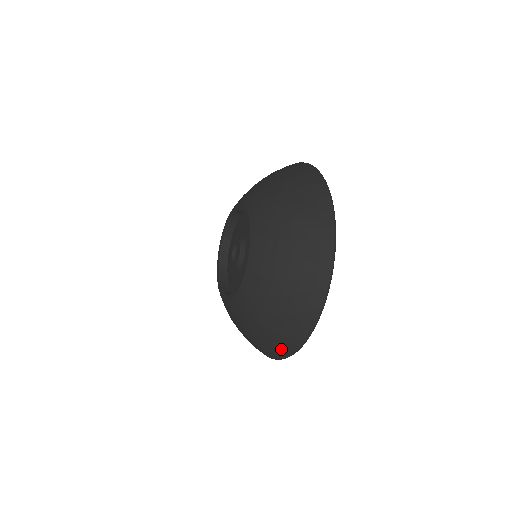
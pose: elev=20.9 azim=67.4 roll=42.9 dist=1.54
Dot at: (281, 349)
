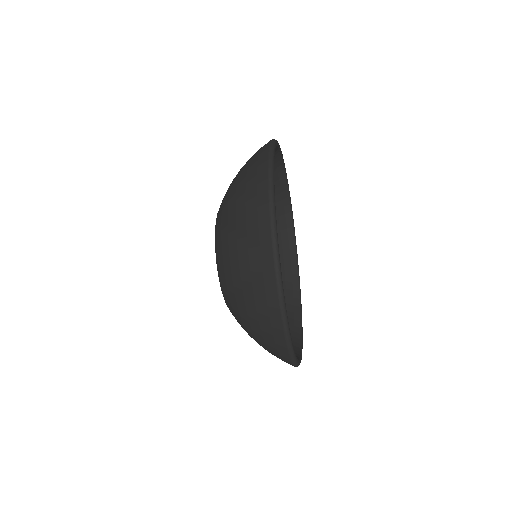
Dot at: (277, 349)
